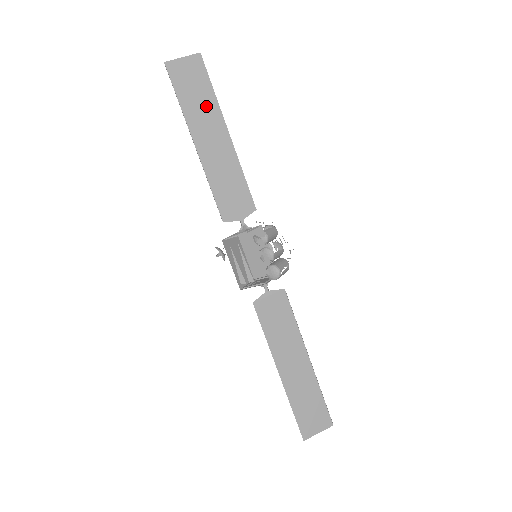
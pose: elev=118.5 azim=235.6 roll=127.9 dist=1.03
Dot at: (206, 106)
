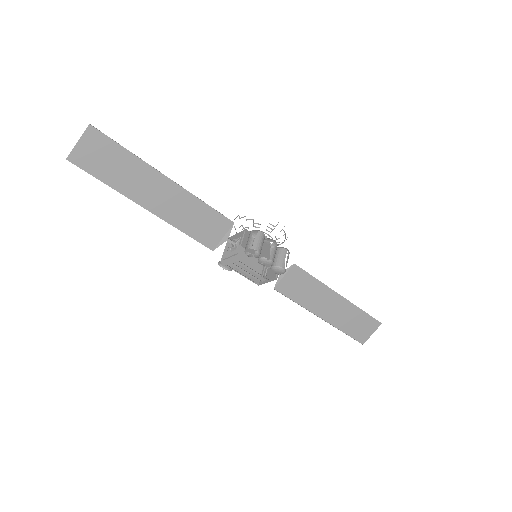
Dot at: (132, 170)
